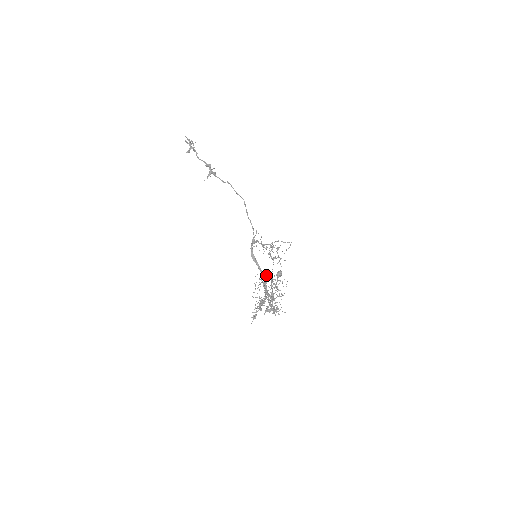
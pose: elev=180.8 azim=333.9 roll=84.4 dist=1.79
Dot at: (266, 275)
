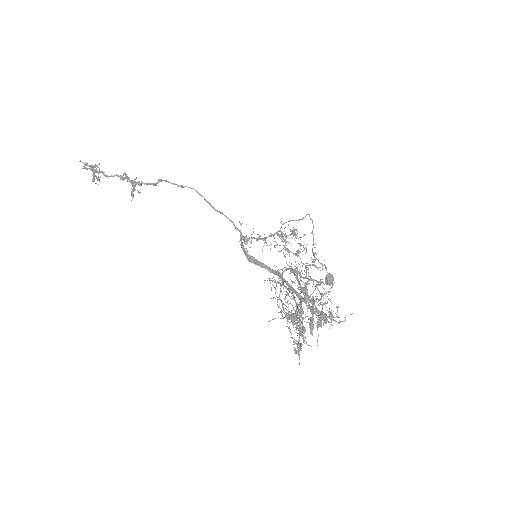
Dot at: (280, 269)
